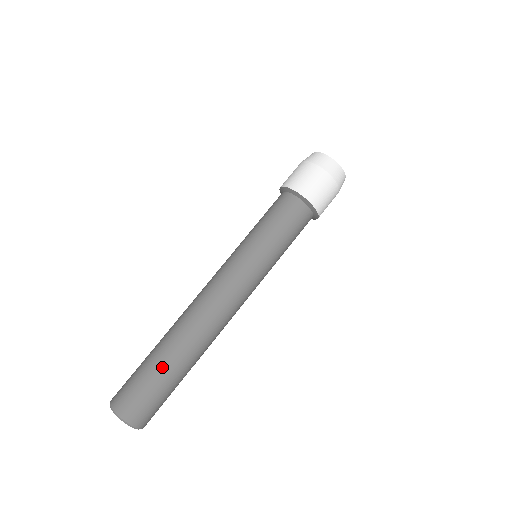
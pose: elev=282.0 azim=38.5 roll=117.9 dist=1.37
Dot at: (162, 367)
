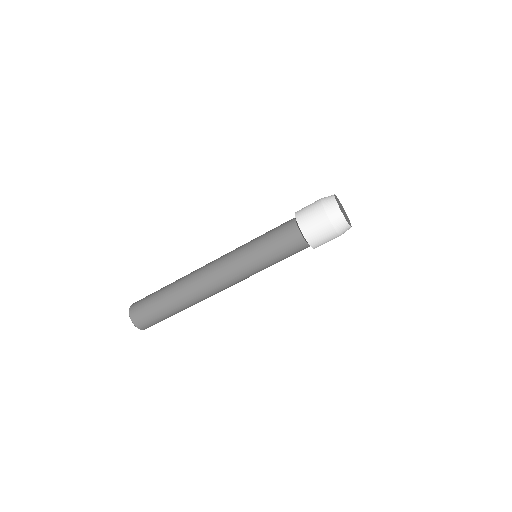
Dot at: occluded
